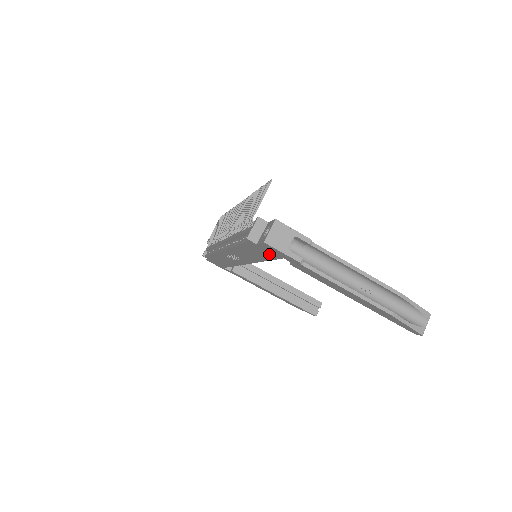
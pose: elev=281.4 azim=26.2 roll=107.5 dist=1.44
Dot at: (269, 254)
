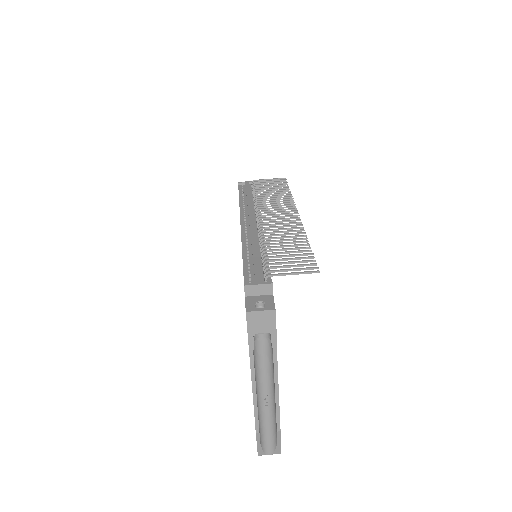
Dot at: occluded
